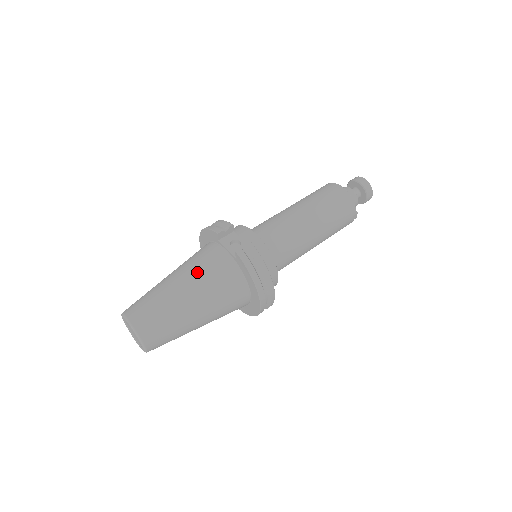
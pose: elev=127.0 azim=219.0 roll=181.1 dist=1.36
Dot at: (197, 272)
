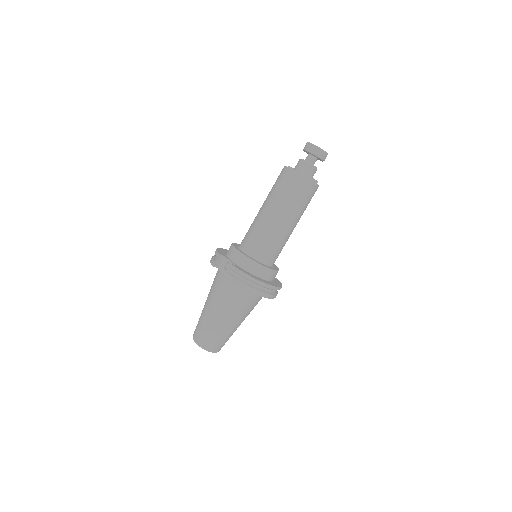
Dot at: (215, 296)
